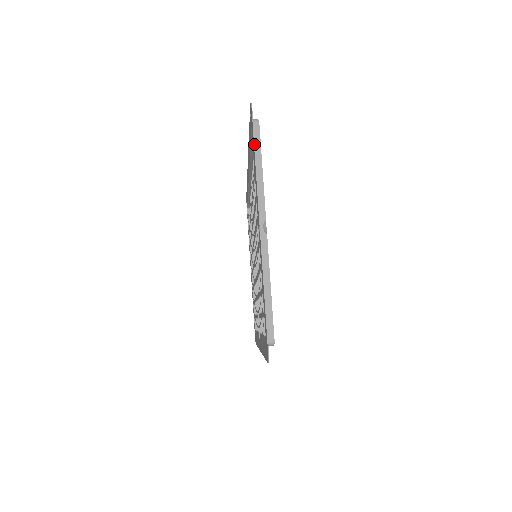
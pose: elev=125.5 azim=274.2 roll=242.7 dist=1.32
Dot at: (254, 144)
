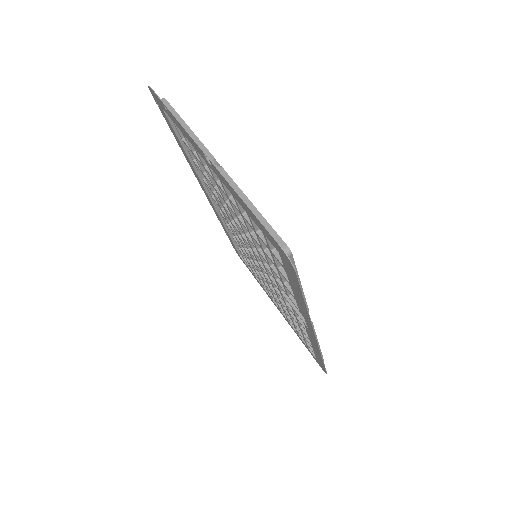
Dot at: (165, 106)
